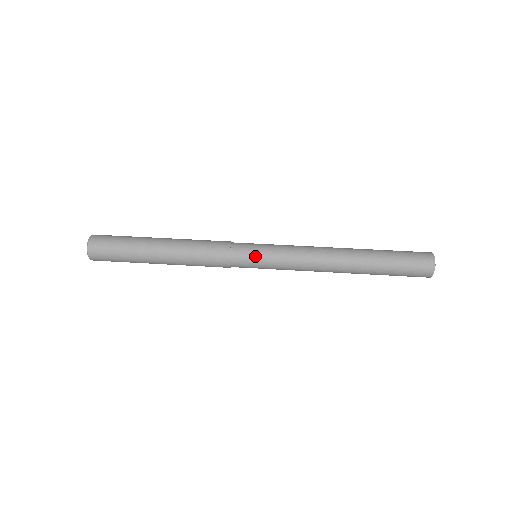
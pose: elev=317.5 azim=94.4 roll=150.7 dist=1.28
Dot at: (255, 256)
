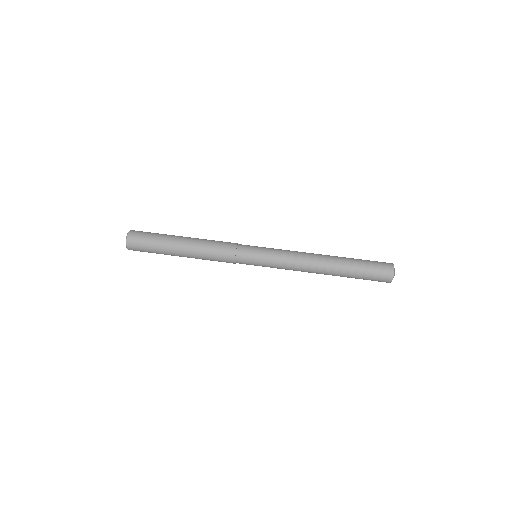
Dot at: (255, 256)
